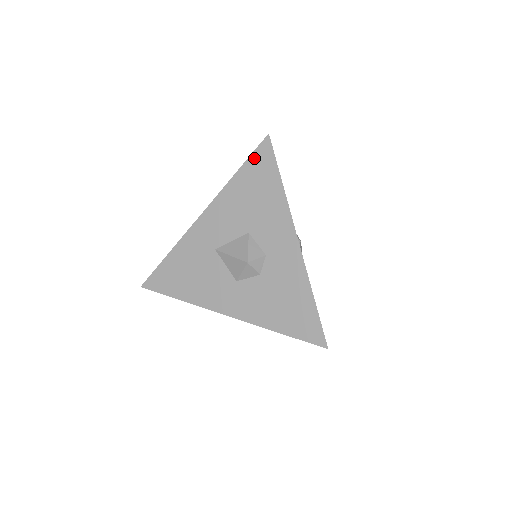
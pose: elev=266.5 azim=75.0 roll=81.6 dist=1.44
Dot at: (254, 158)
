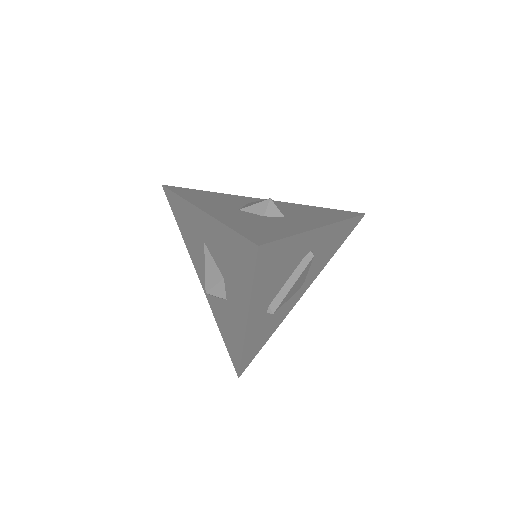
Dot at: (341, 211)
